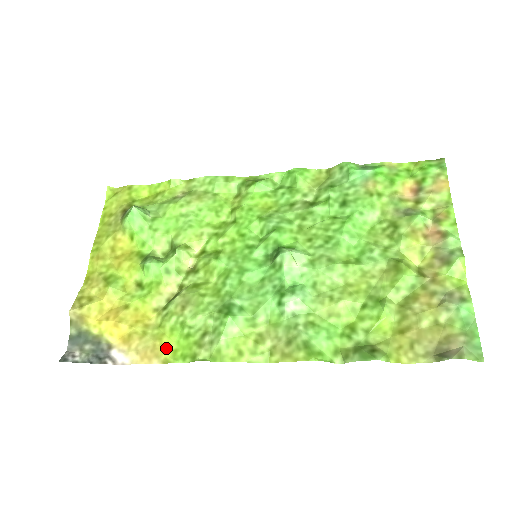
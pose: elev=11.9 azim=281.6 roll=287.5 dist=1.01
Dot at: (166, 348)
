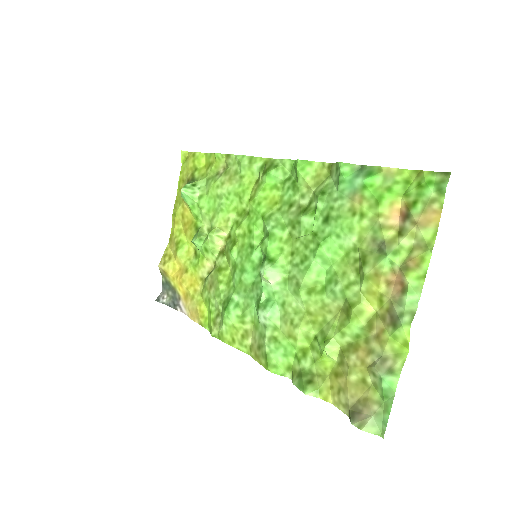
Dot at: (202, 314)
